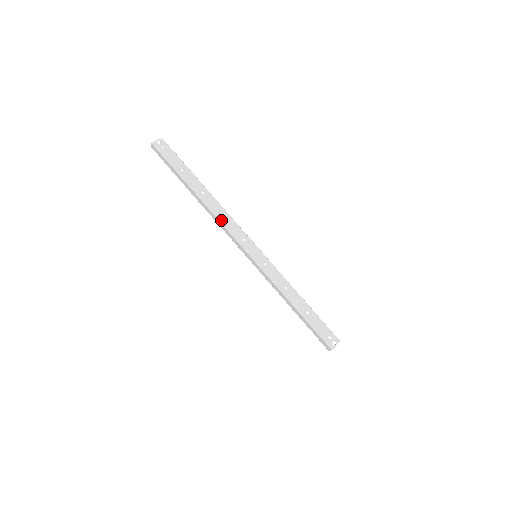
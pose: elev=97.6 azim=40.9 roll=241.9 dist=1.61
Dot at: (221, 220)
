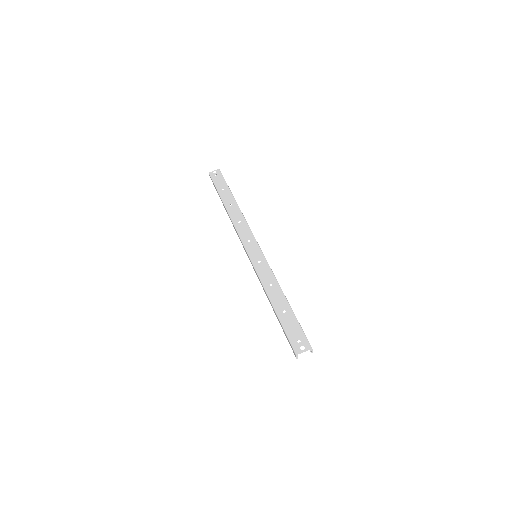
Dot at: (236, 225)
